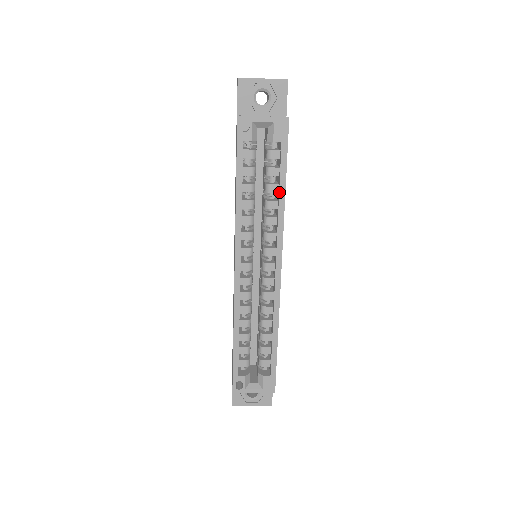
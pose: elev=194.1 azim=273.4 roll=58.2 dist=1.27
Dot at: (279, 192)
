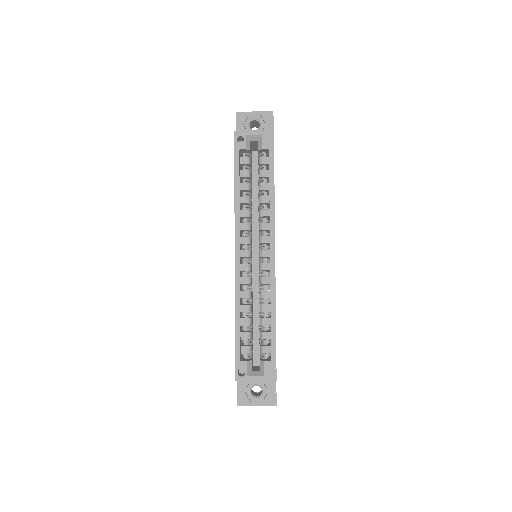
Dot at: (269, 187)
